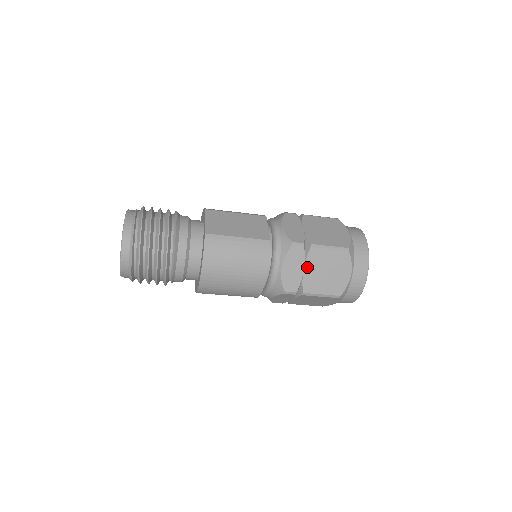
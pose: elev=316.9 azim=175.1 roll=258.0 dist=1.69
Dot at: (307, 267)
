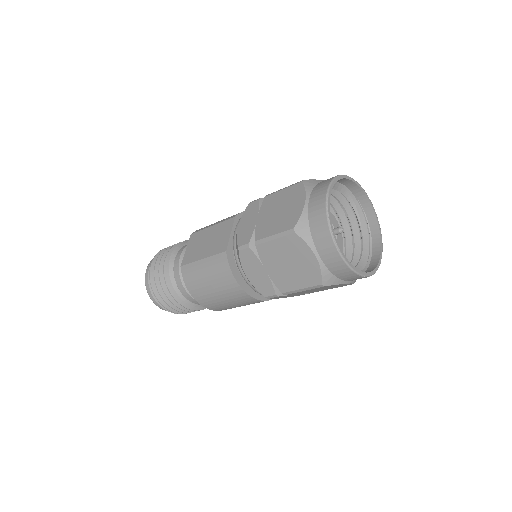
Dot at: (267, 266)
